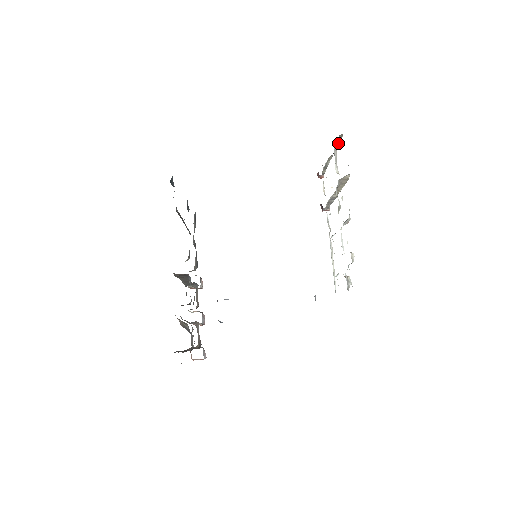
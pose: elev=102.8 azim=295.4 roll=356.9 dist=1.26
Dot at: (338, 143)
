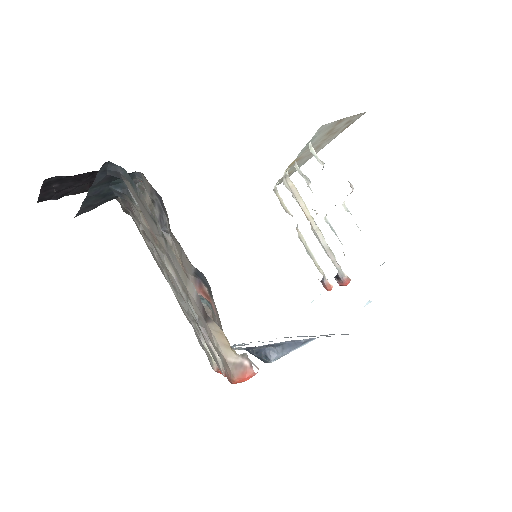
Dot at: (286, 208)
